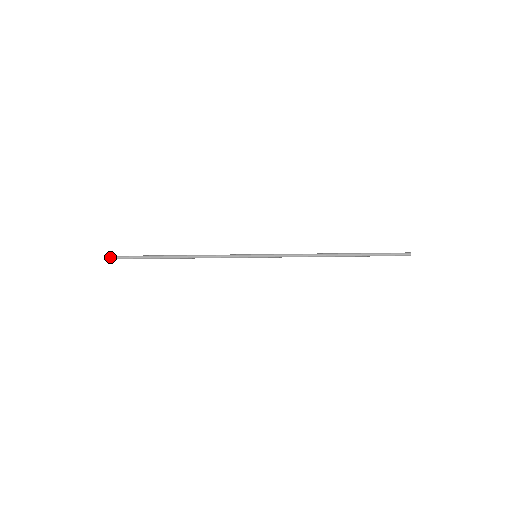
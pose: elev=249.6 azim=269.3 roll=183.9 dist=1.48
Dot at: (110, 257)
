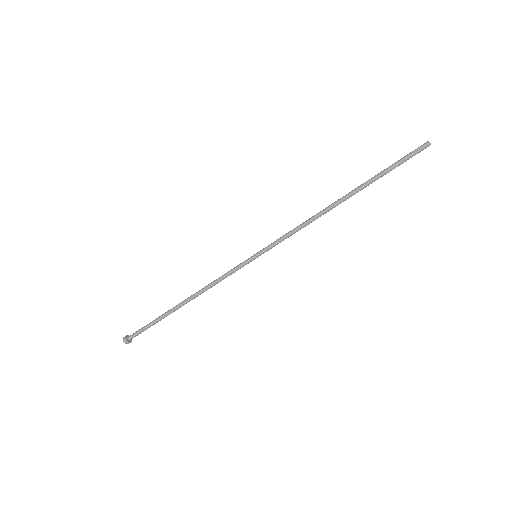
Dot at: occluded
